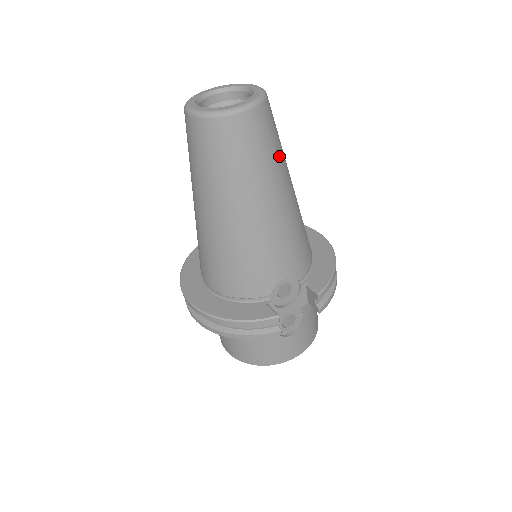
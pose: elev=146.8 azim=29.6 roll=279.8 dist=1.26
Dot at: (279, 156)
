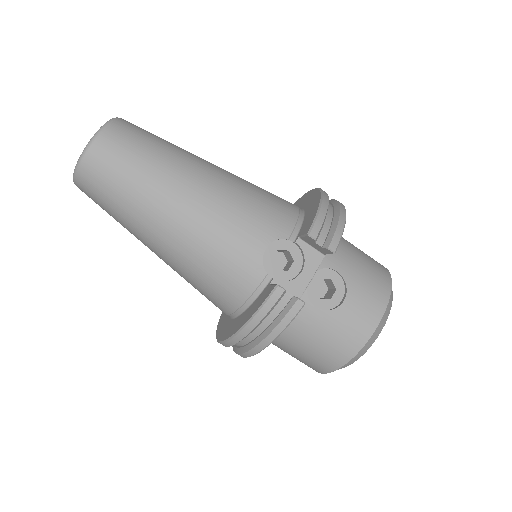
Dot at: (165, 151)
